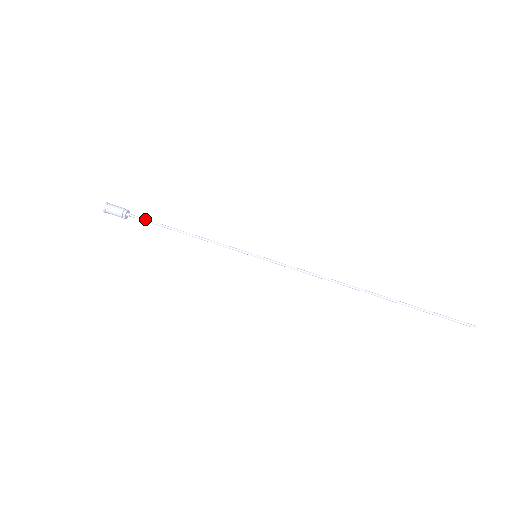
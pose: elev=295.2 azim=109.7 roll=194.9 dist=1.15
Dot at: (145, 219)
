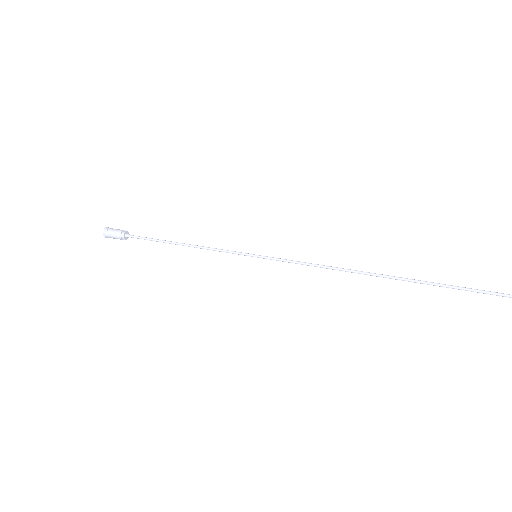
Dot at: (143, 237)
